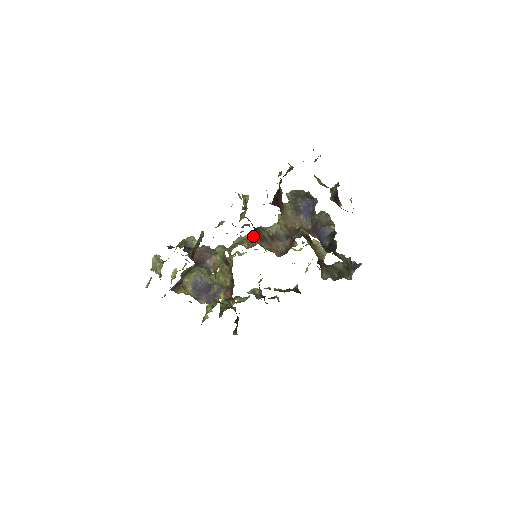
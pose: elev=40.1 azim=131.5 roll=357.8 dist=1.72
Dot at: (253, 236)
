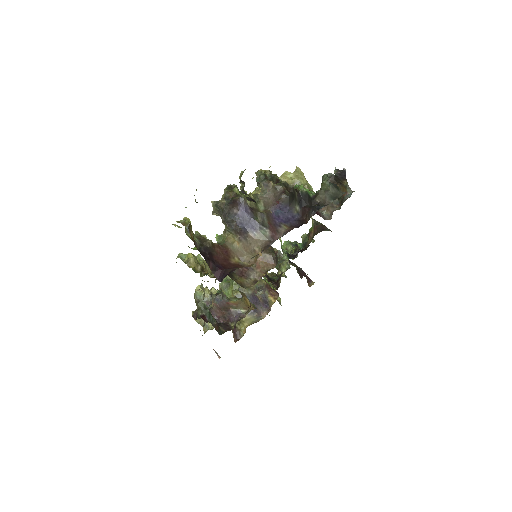
Dot at: occluded
